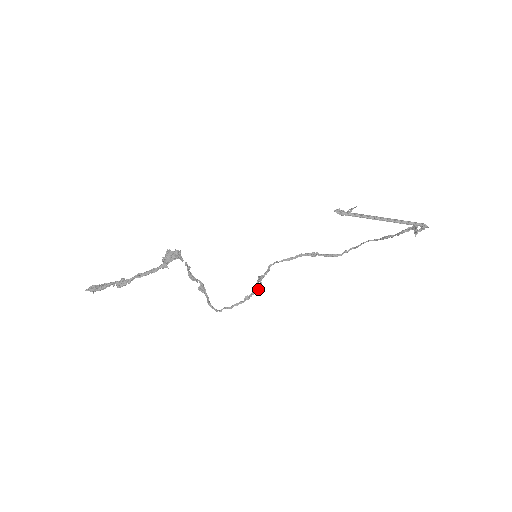
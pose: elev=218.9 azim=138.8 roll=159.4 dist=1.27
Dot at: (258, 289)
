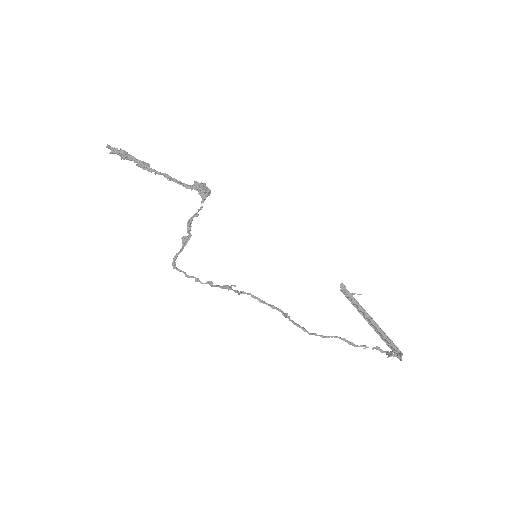
Dot at: (226, 286)
